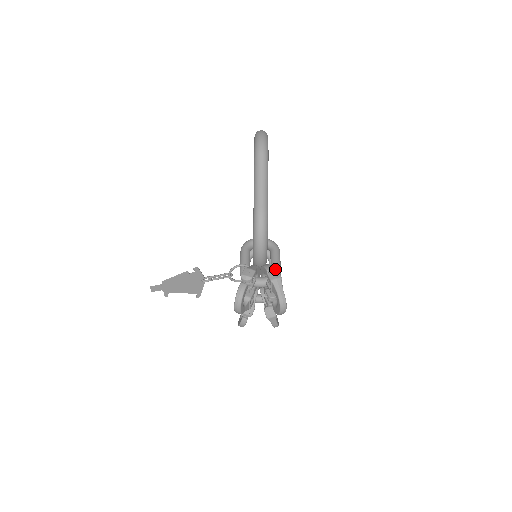
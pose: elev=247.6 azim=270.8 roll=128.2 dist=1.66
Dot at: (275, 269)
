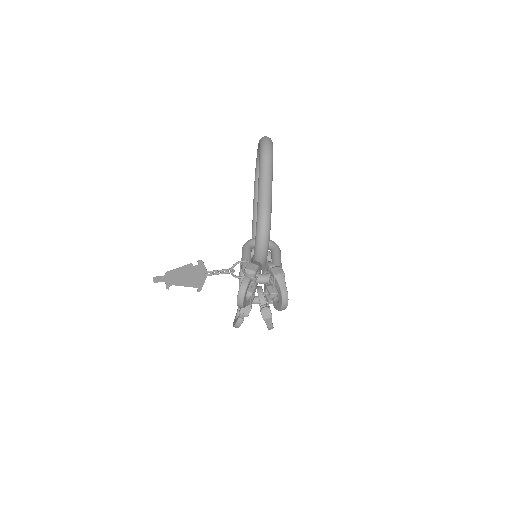
Dot at: occluded
